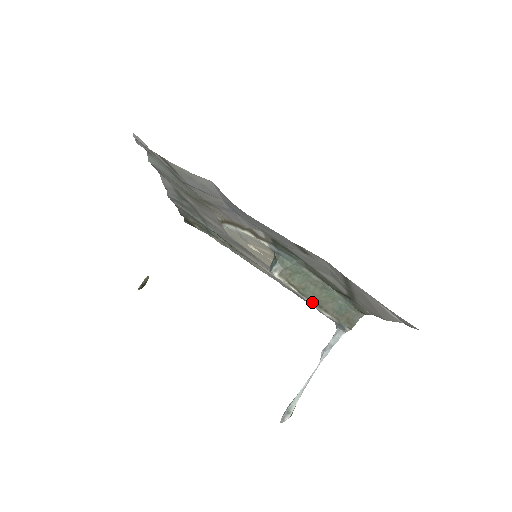
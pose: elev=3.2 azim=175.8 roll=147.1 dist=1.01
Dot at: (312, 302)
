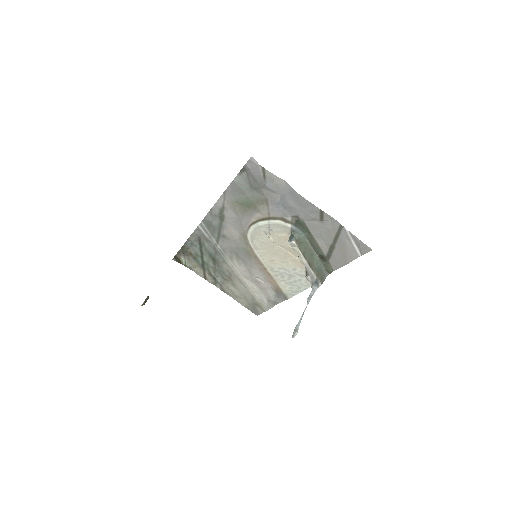
Dot at: (307, 262)
